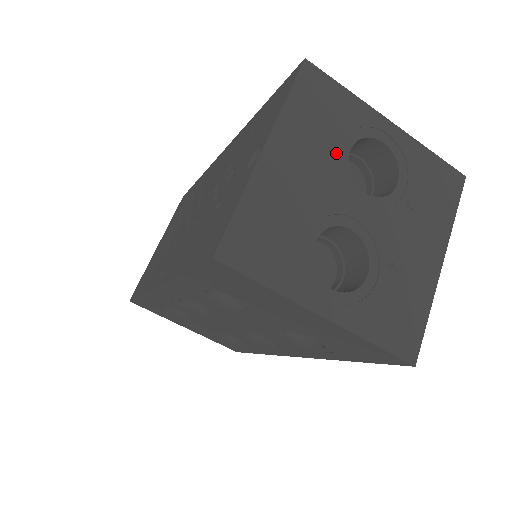
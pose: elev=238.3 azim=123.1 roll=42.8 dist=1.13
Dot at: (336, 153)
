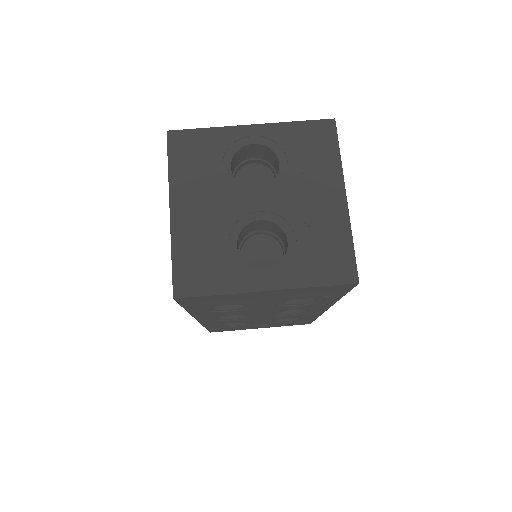
Dot at: (221, 177)
